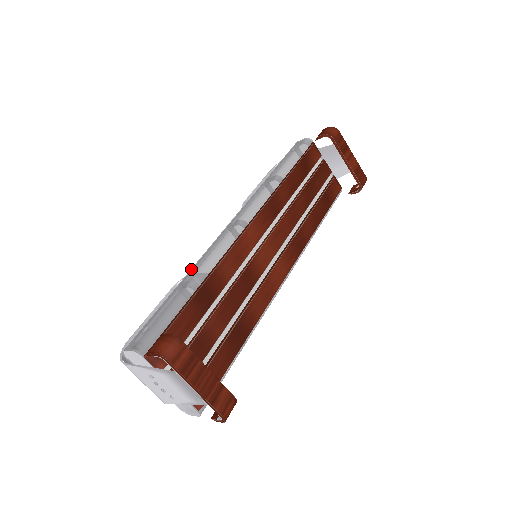
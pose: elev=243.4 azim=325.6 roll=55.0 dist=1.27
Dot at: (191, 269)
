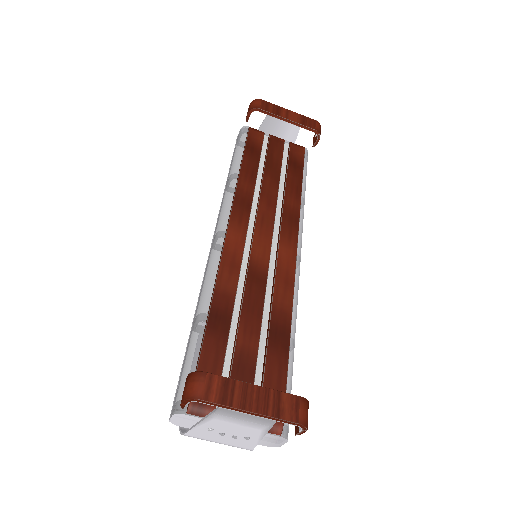
Dot at: occluded
